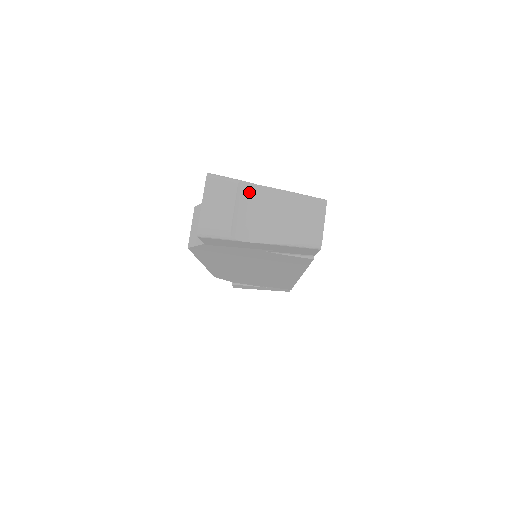
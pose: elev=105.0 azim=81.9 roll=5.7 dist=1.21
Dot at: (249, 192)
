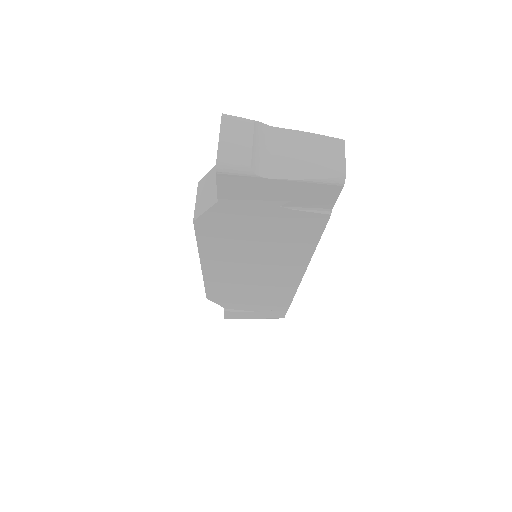
Dot at: (265, 133)
